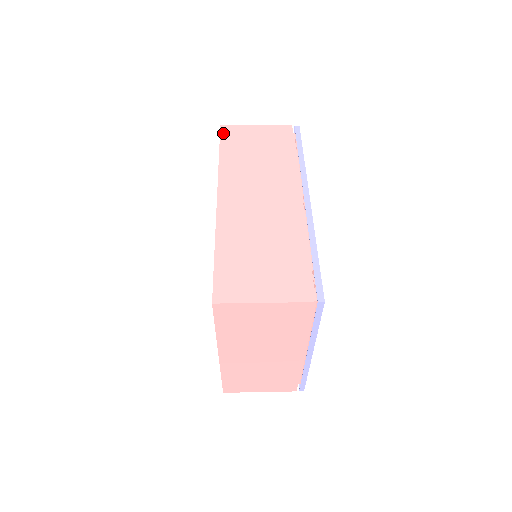
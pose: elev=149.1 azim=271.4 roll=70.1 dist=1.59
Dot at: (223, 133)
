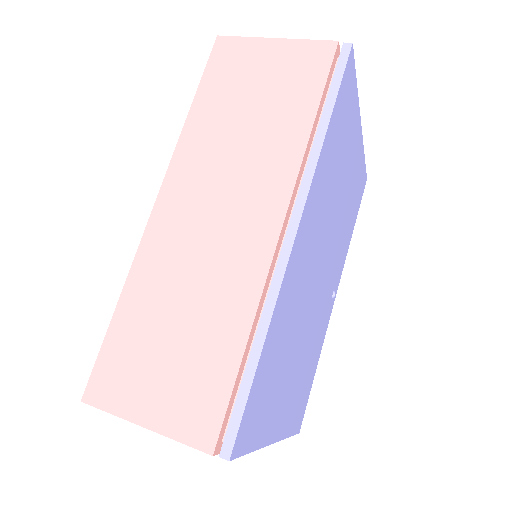
Dot at: (214, 54)
